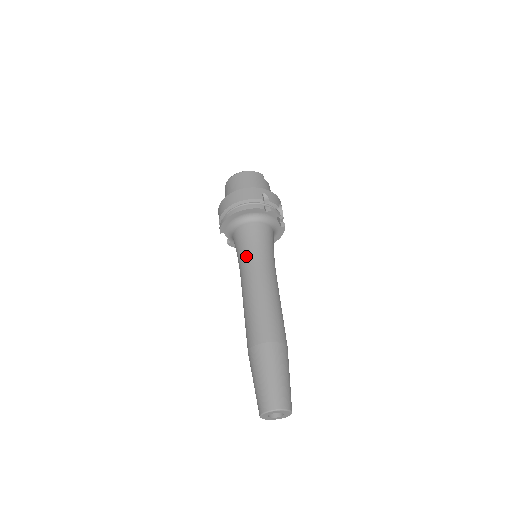
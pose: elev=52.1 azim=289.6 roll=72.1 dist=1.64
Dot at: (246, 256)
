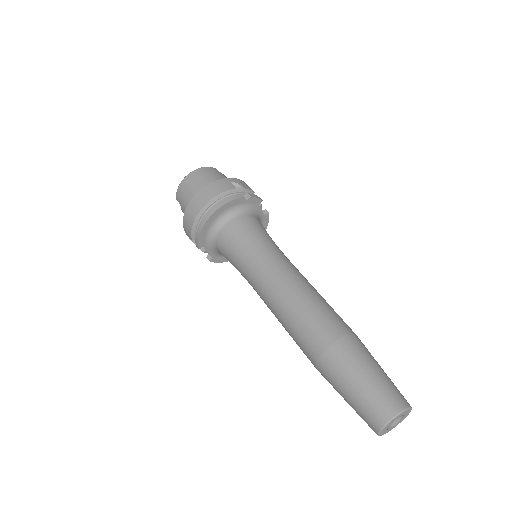
Dot at: (250, 257)
